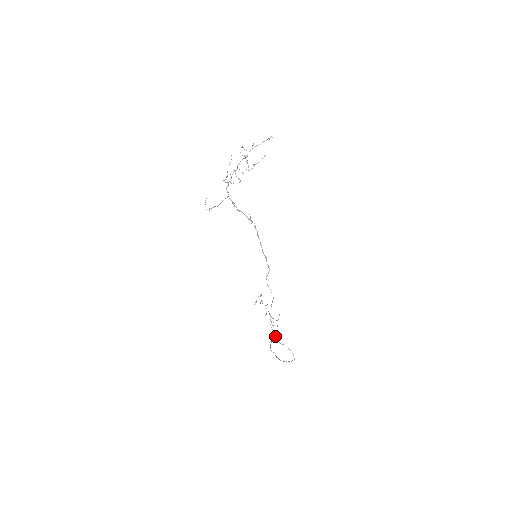
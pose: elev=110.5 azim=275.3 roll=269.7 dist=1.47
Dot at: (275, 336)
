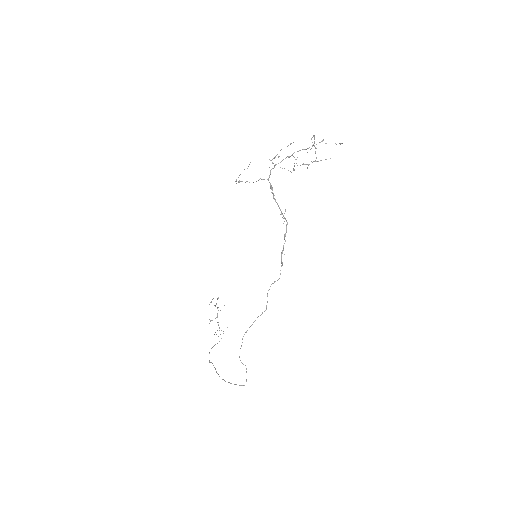
Dot at: occluded
